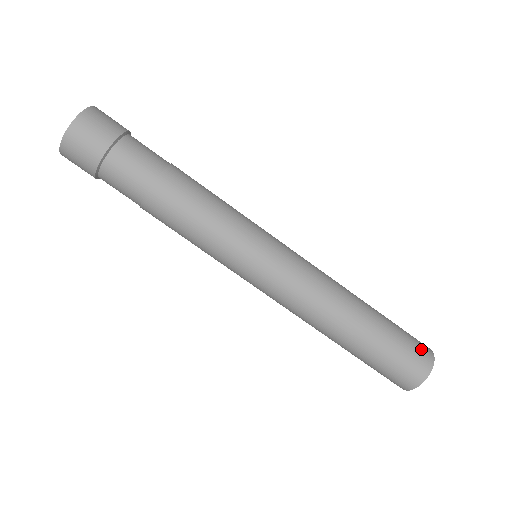
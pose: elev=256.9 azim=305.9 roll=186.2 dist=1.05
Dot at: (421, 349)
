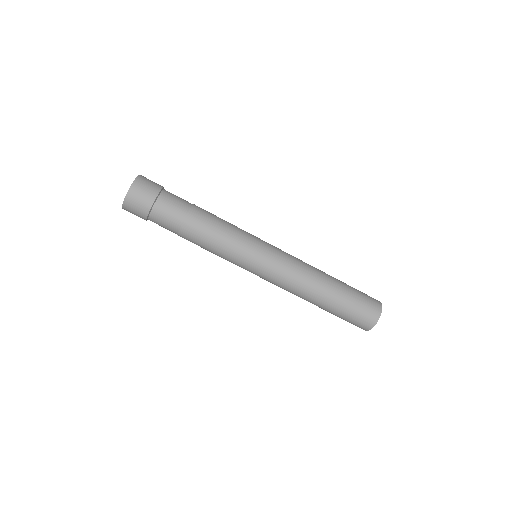
Dot at: (372, 298)
